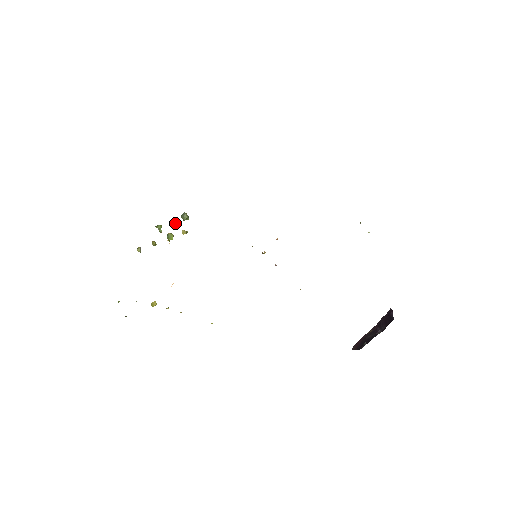
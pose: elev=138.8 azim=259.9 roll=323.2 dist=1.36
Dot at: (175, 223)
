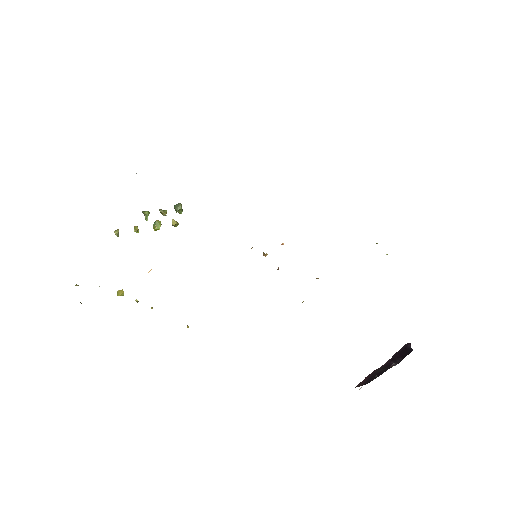
Dot at: (166, 212)
